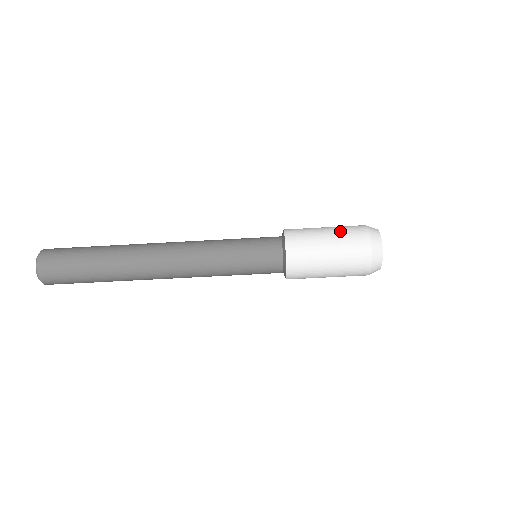
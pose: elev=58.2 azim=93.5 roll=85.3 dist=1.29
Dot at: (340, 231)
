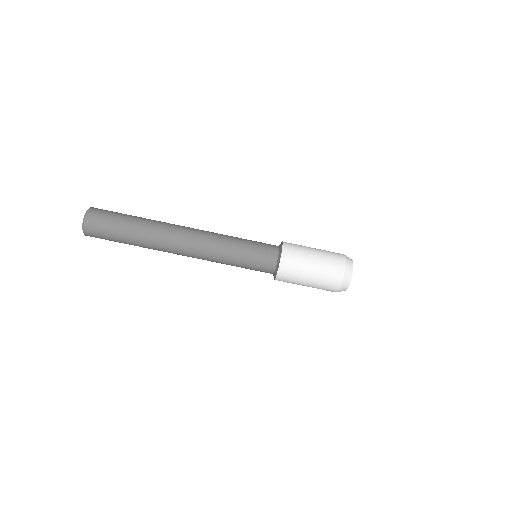
Dot at: (323, 250)
